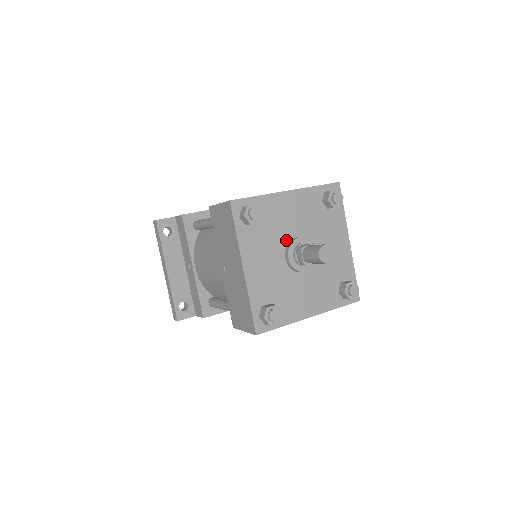
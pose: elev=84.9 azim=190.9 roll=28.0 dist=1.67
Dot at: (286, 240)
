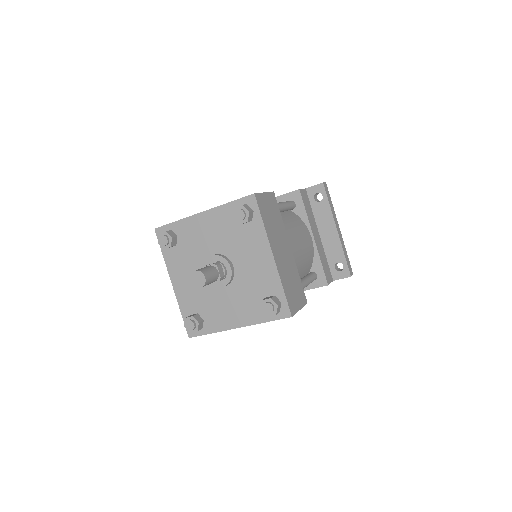
Dot at: (205, 258)
